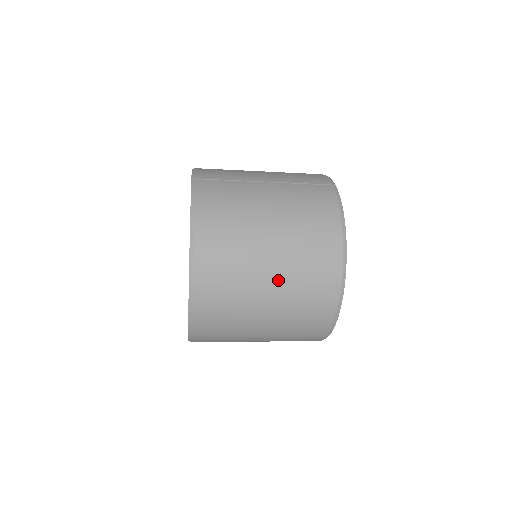
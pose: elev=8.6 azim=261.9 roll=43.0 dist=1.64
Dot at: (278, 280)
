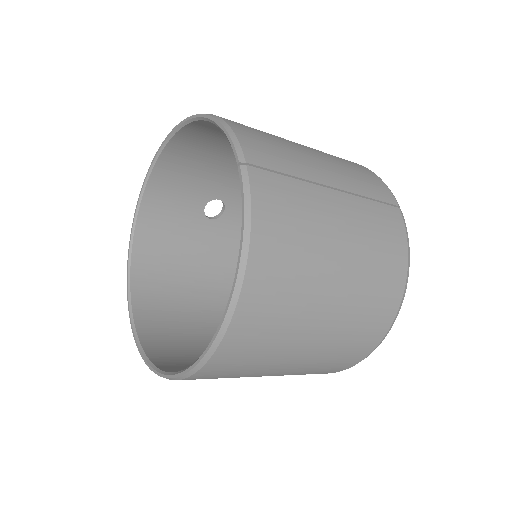
Dot at: (322, 340)
